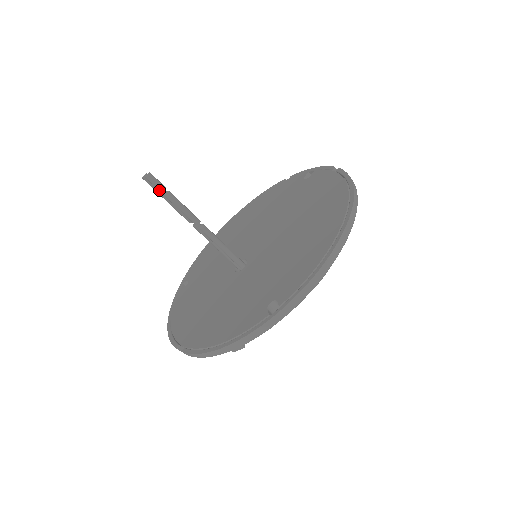
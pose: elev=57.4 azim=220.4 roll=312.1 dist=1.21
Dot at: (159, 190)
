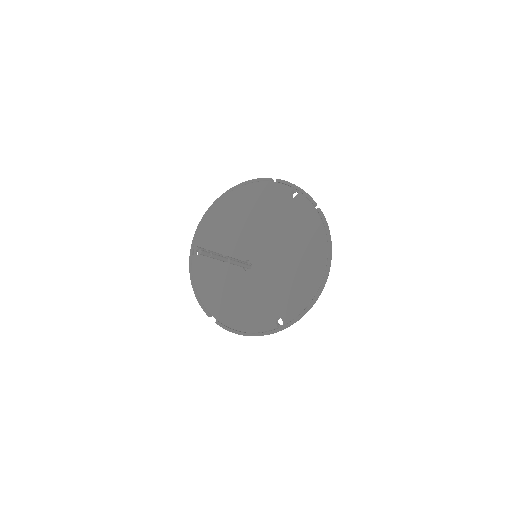
Dot at: occluded
